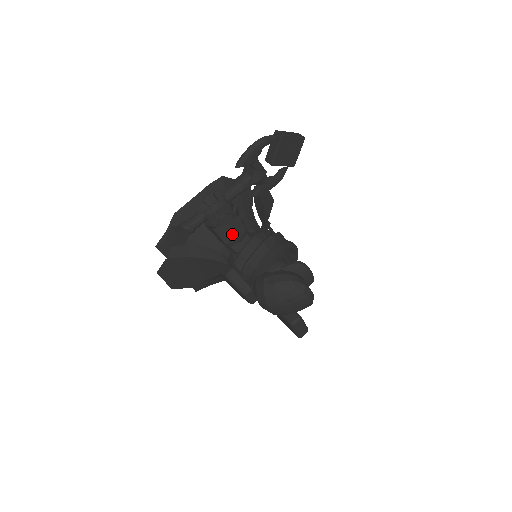
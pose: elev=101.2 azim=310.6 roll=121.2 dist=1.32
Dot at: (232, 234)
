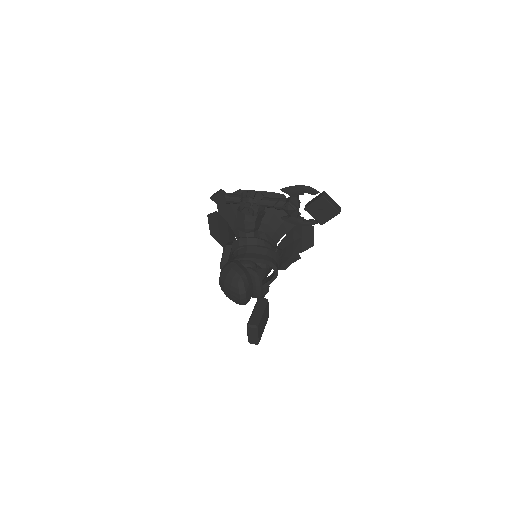
Dot at: (243, 223)
